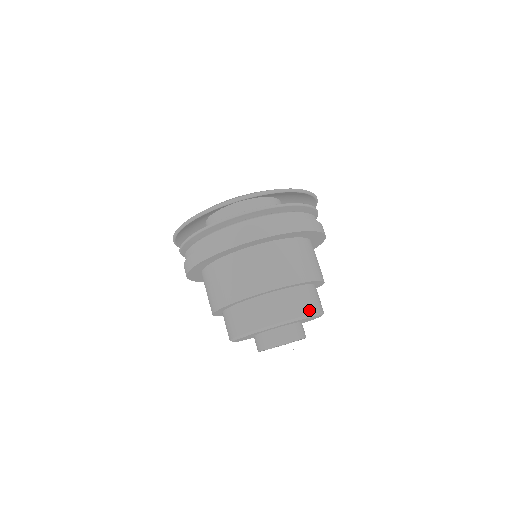
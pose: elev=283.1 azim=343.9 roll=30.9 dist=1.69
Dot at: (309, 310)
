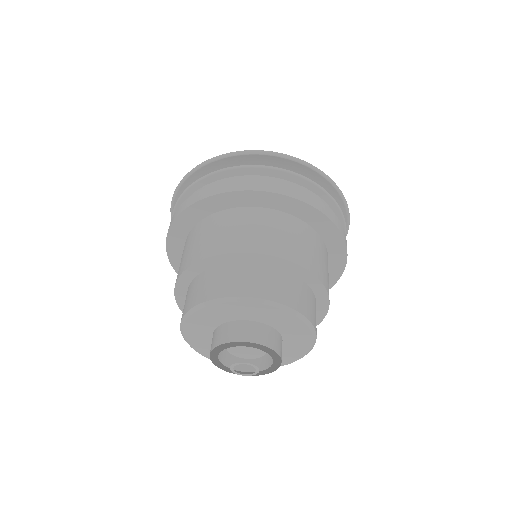
Dot at: (287, 301)
